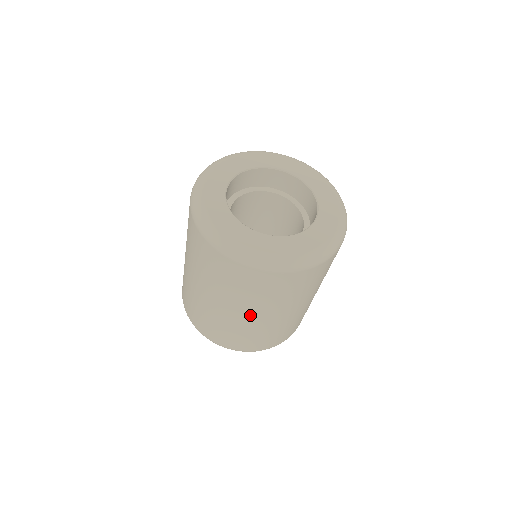
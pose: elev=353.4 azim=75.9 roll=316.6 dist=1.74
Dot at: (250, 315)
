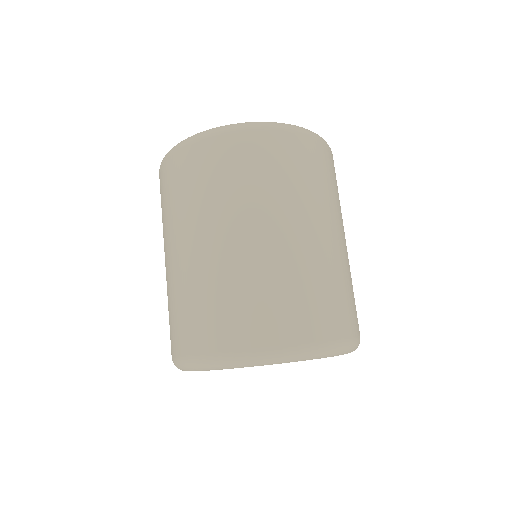
Dot at: (315, 230)
